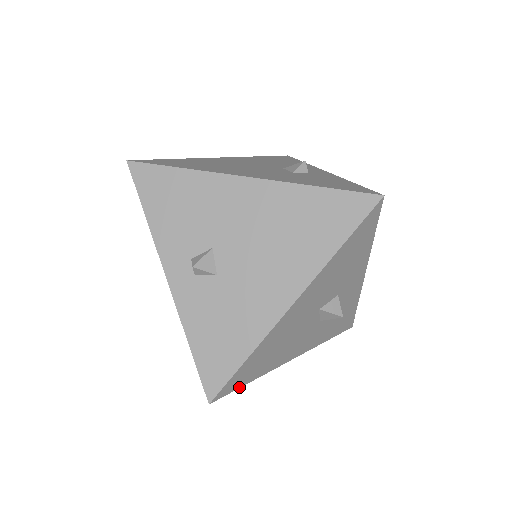
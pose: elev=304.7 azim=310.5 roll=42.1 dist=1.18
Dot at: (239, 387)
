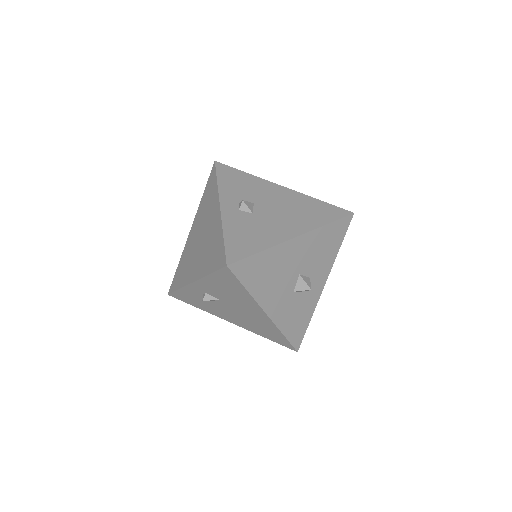
Dot at: (241, 281)
